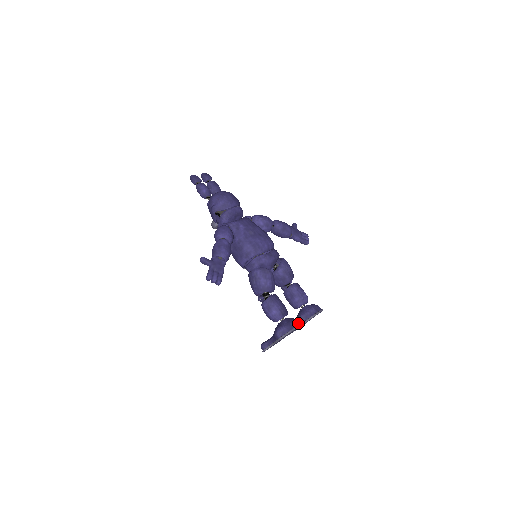
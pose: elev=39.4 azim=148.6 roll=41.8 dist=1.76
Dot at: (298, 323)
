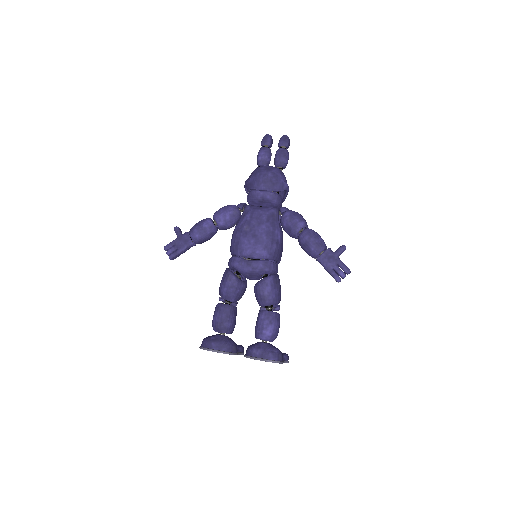
Dot at: (223, 349)
